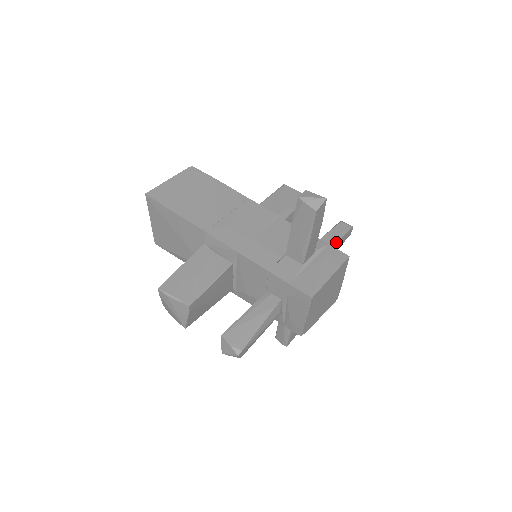
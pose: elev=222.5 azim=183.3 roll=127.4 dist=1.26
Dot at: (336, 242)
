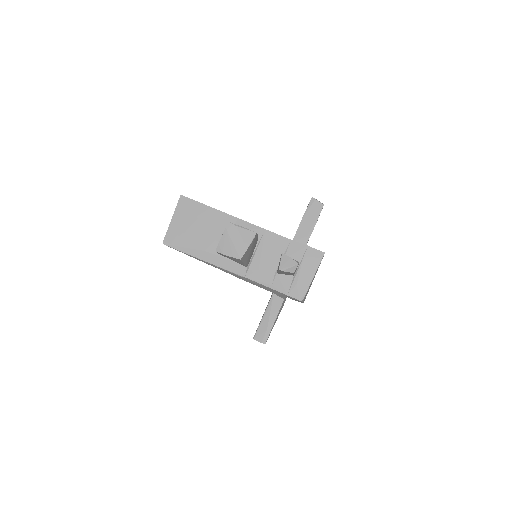
Dot at: occluded
